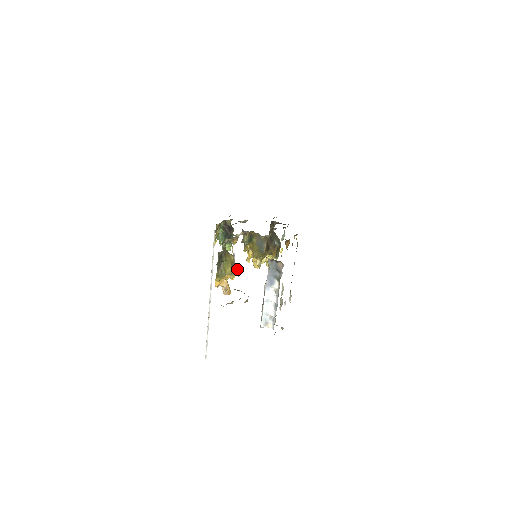
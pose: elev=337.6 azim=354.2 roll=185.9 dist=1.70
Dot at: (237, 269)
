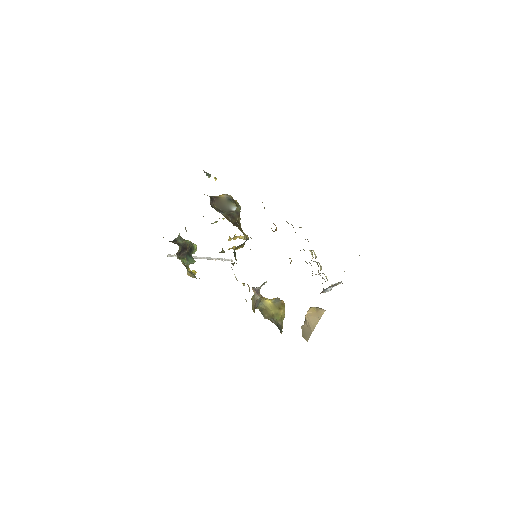
Dot at: (282, 302)
